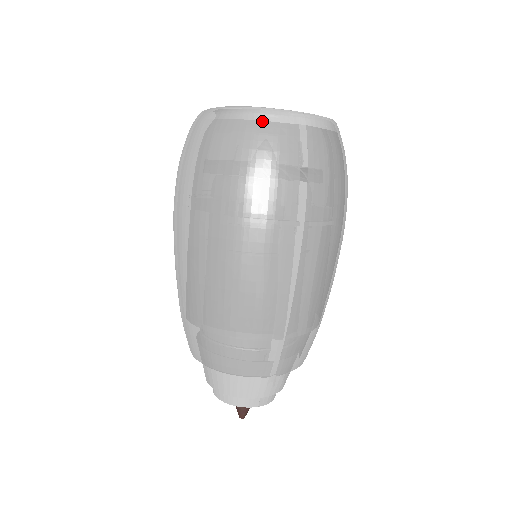
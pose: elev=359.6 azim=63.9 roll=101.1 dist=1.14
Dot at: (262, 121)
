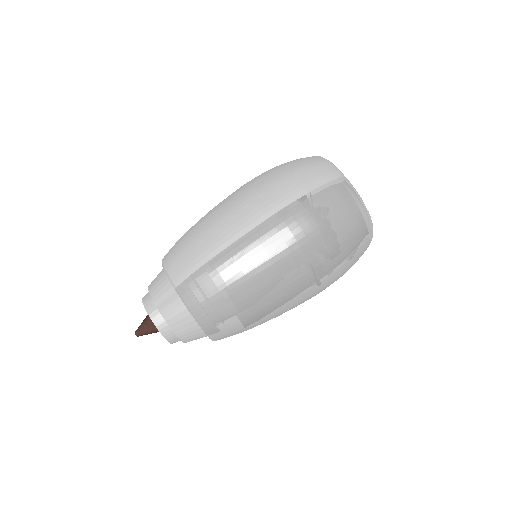
Dot at: (368, 229)
